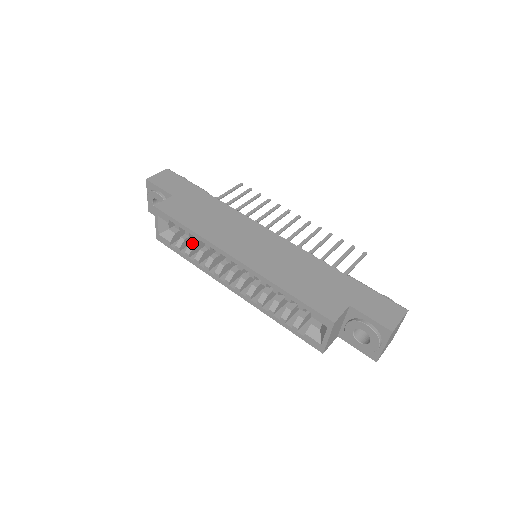
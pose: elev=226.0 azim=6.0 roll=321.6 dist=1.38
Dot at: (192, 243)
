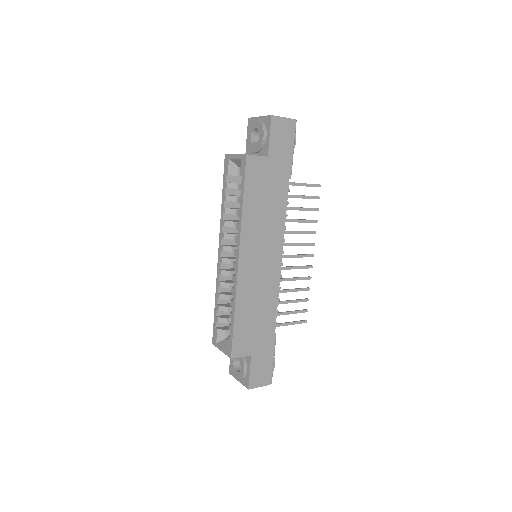
Dot at: (237, 198)
